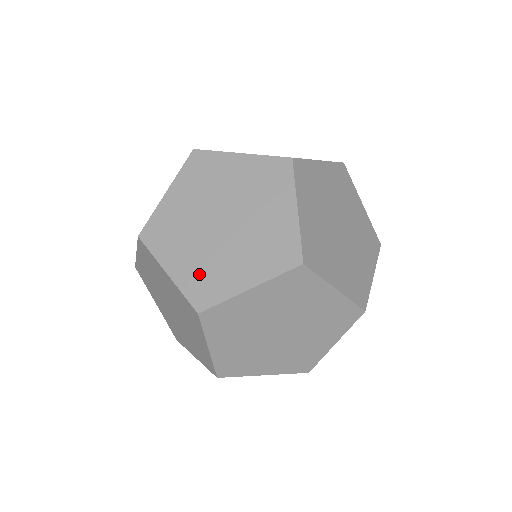
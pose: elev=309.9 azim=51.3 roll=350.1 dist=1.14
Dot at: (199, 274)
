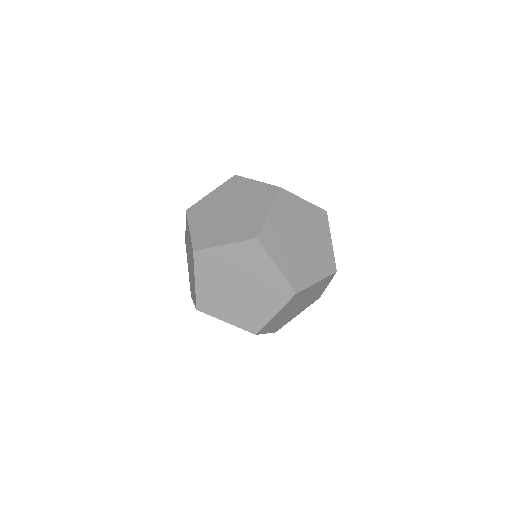
Dot at: occluded
